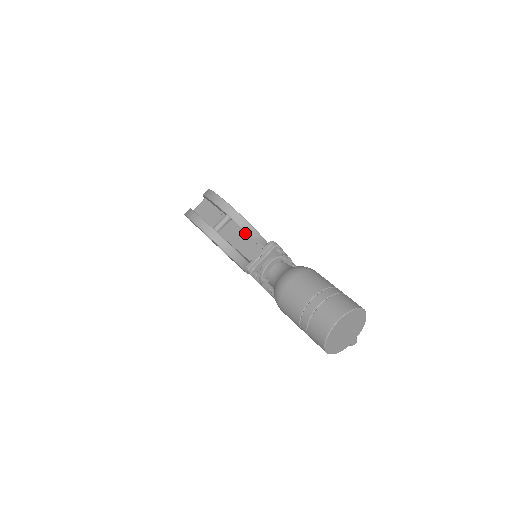
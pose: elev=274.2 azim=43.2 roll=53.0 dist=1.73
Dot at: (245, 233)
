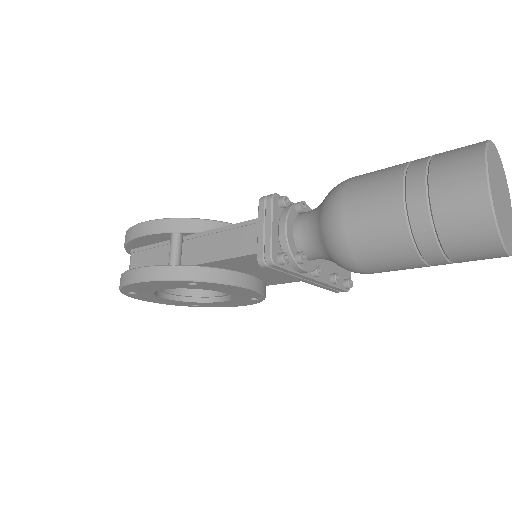
Dot at: (216, 231)
